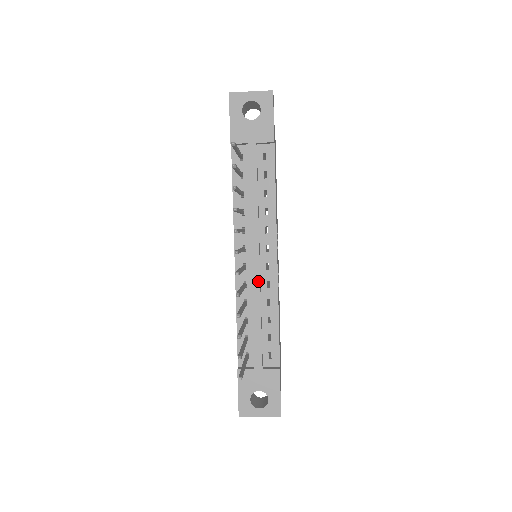
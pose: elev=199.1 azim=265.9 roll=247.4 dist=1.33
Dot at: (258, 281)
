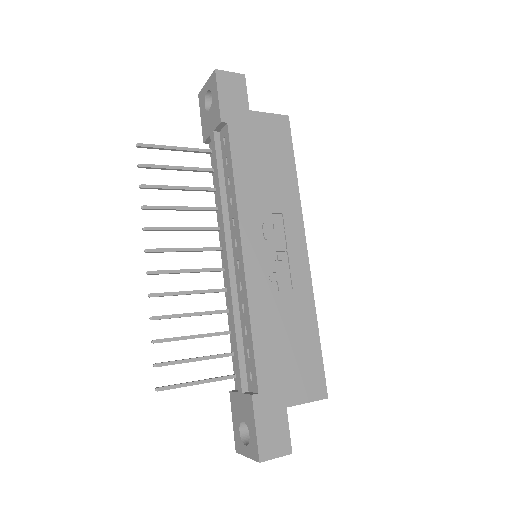
Dot at: (229, 283)
